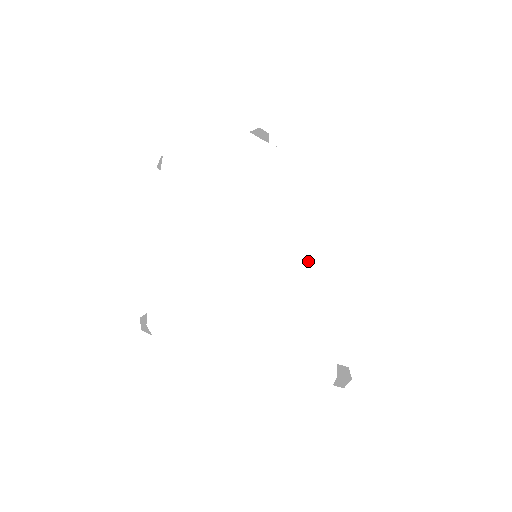
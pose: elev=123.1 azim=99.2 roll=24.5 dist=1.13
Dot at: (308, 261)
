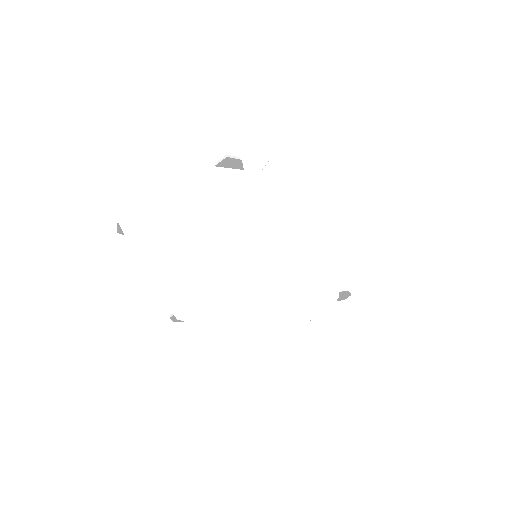
Dot at: (309, 249)
